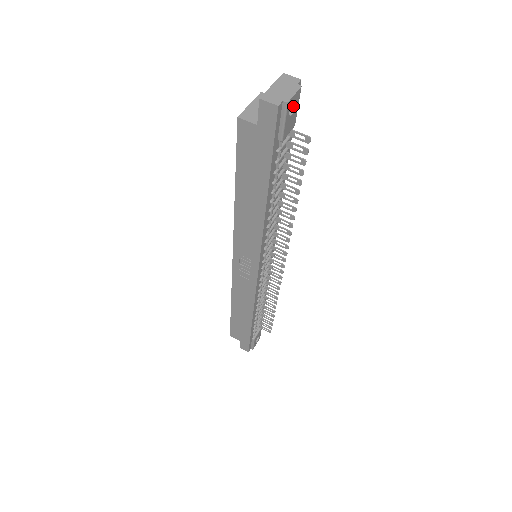
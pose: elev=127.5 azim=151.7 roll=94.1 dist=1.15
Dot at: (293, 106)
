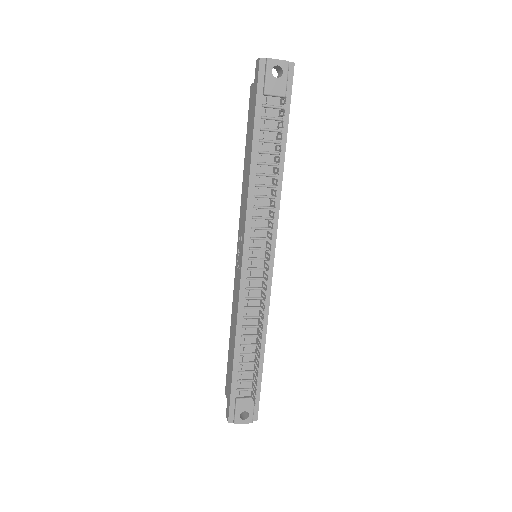
Dot at: (282, 75)
